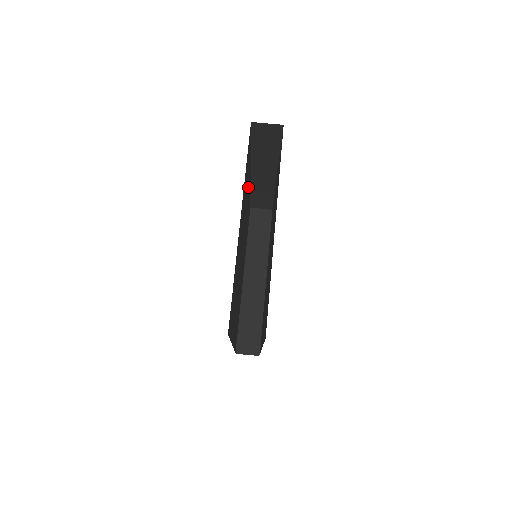
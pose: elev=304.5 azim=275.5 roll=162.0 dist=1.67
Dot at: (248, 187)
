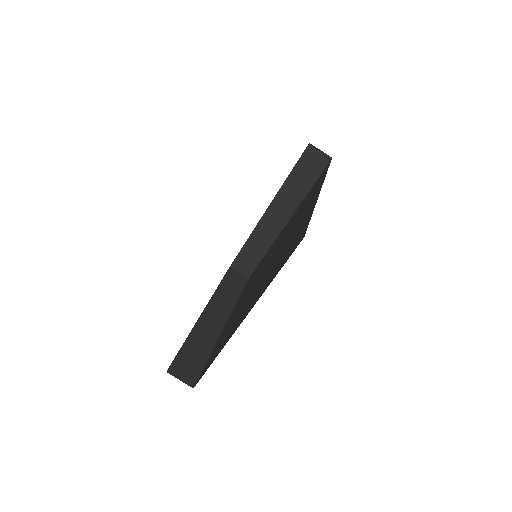
Dot at: occluded
